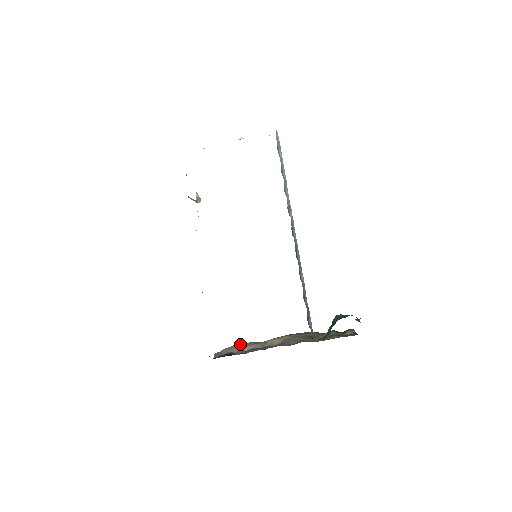
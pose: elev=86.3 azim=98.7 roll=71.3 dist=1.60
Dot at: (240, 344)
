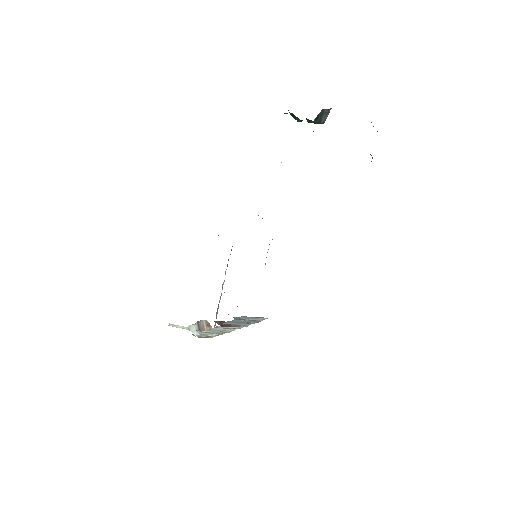
Dot at: occluded
